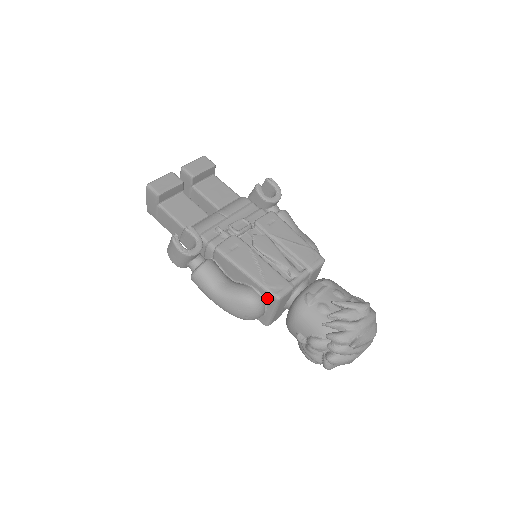
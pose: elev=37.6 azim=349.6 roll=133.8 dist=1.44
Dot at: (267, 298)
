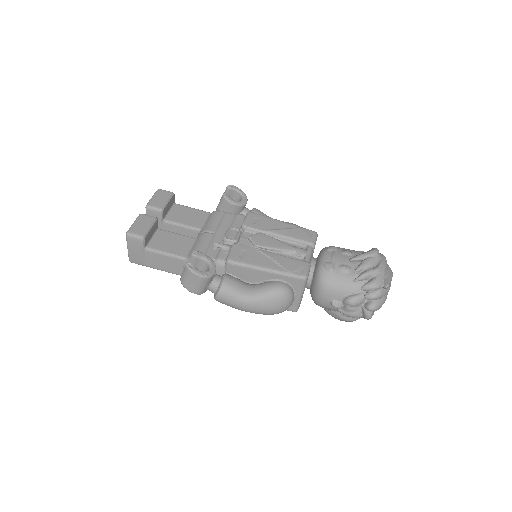
Dot at: (294, 283)
